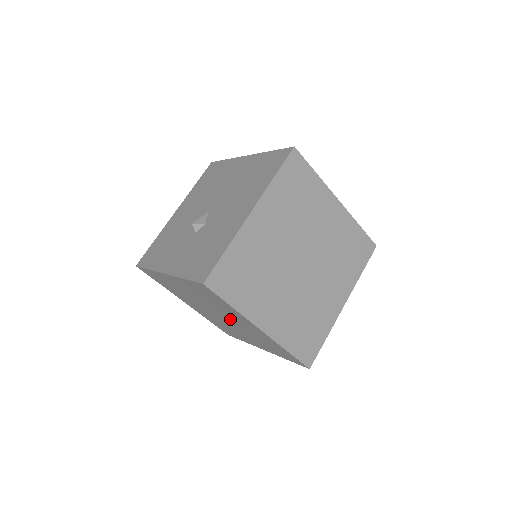
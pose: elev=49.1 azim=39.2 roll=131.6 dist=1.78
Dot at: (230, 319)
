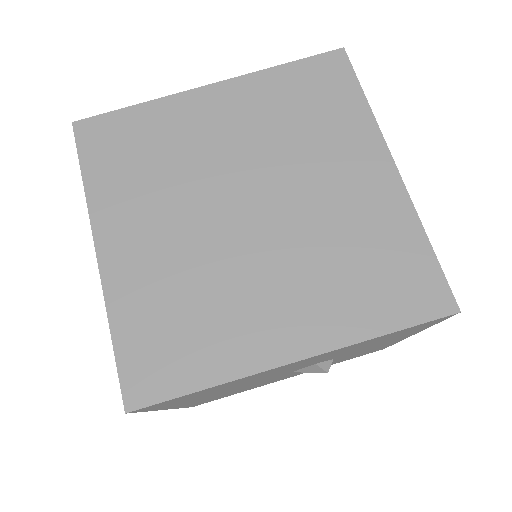
Dot at: occluded
